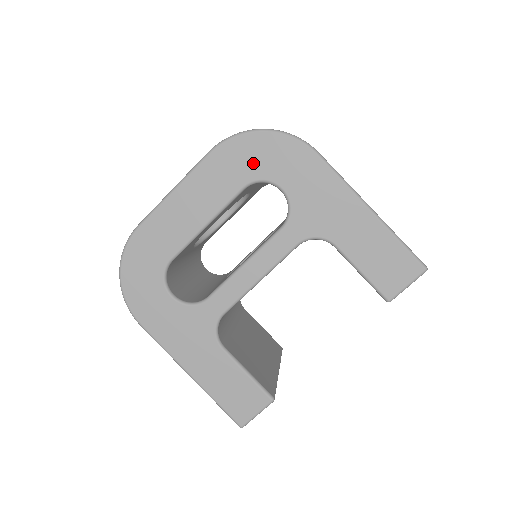
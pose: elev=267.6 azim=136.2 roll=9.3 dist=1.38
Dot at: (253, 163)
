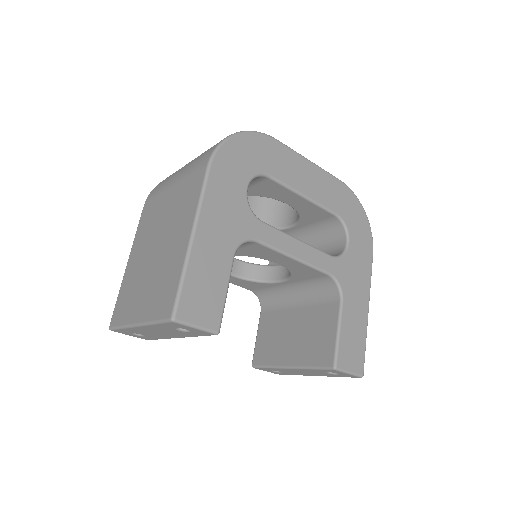
Dot at: (350, 214)
